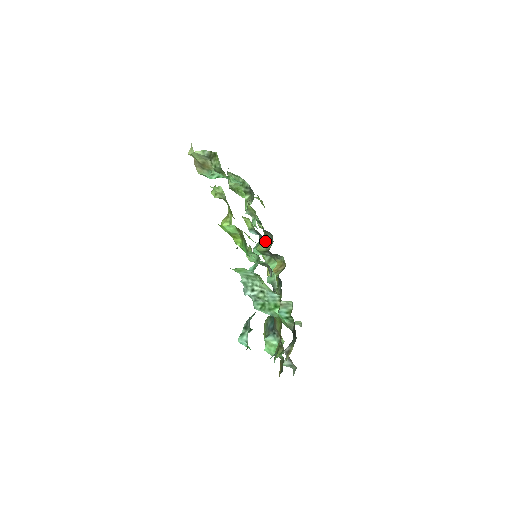
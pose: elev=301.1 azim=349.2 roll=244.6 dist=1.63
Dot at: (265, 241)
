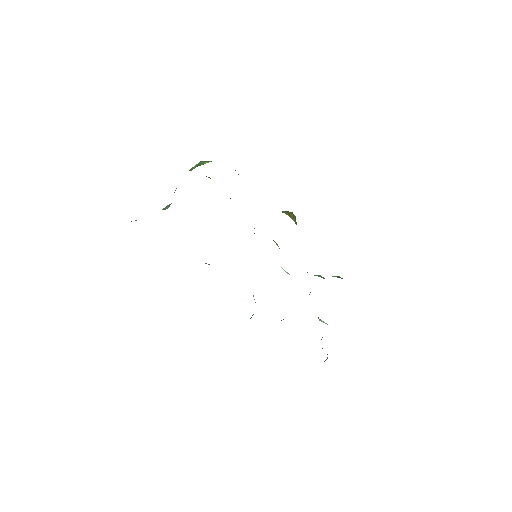
Dot at: occluded
